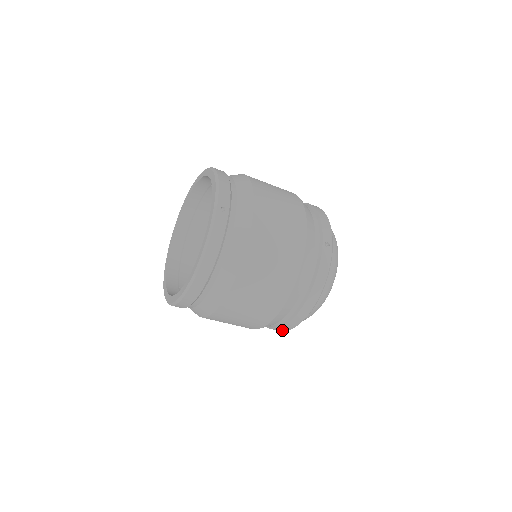
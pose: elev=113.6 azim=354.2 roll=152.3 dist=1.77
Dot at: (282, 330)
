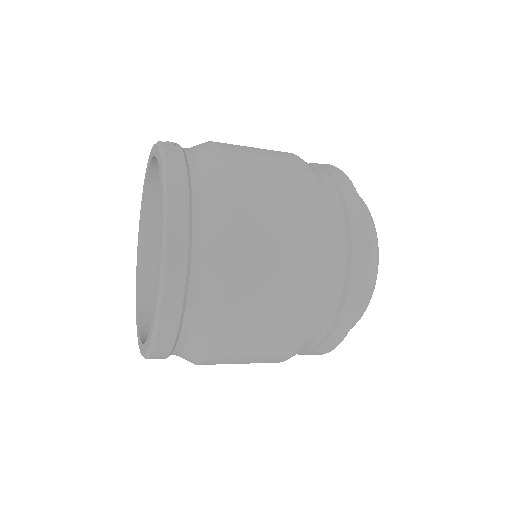
Dot at: (351, 313)
